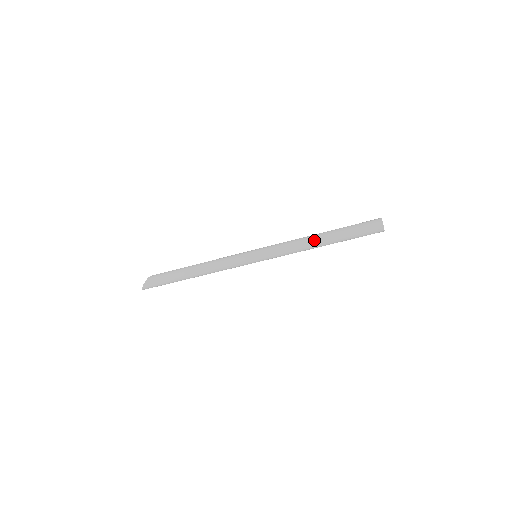
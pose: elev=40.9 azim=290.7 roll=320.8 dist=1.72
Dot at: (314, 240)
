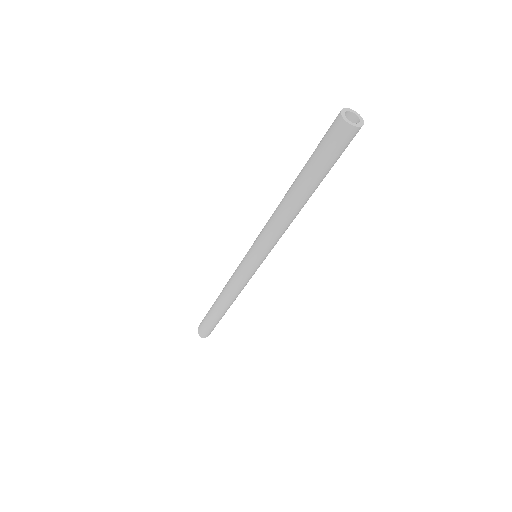
Dot at: (284, 196)
